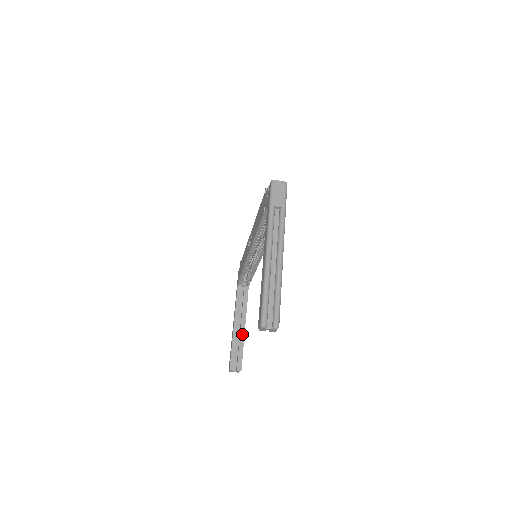
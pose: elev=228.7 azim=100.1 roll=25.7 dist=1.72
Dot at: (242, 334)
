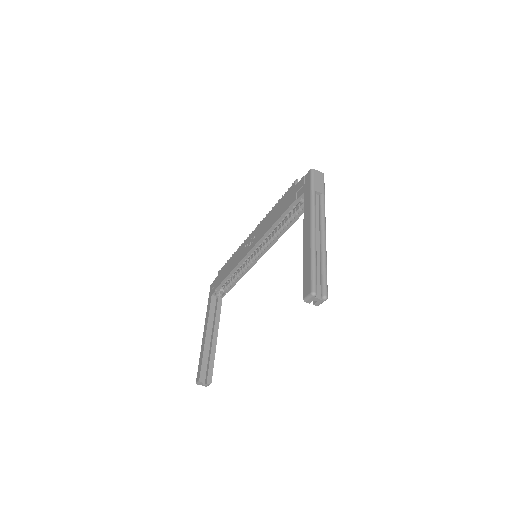
Dot at: (214, 345)
